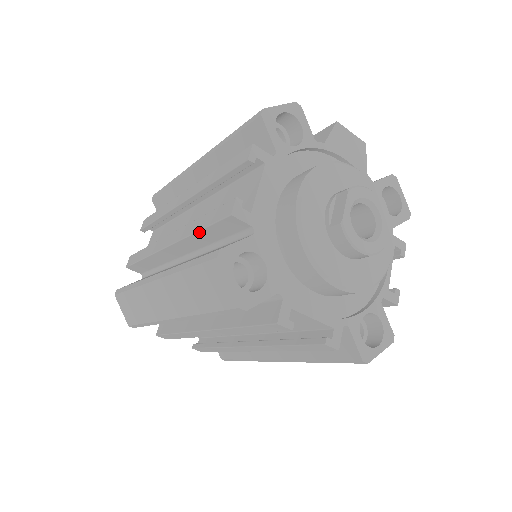
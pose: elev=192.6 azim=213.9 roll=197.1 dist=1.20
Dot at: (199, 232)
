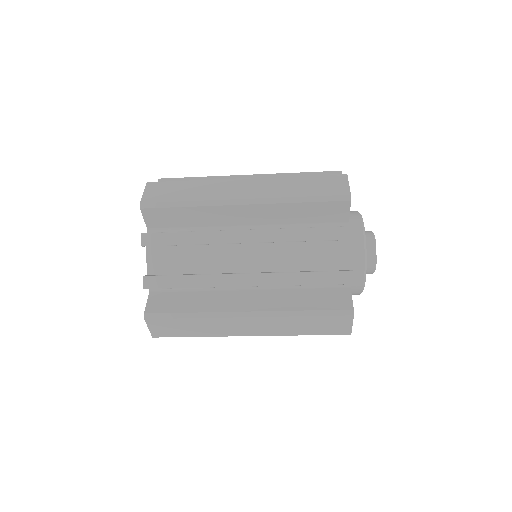
Dot at: occluded
